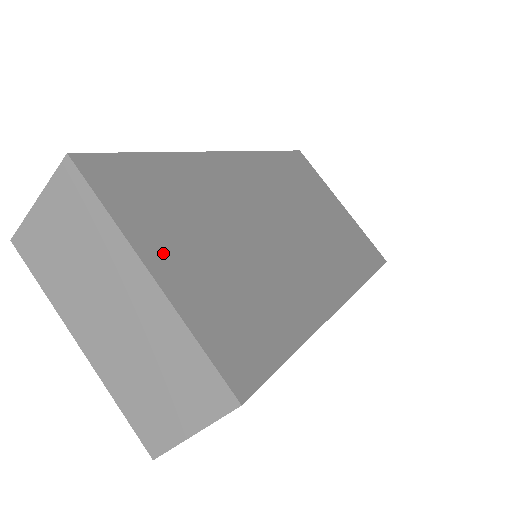
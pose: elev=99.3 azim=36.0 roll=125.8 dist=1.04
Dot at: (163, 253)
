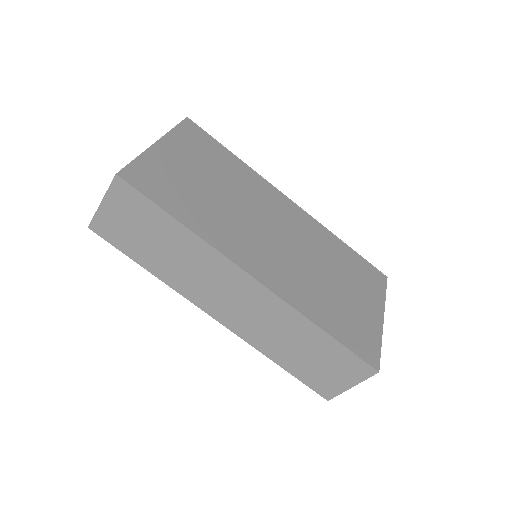
Dot at: (173, 149)
